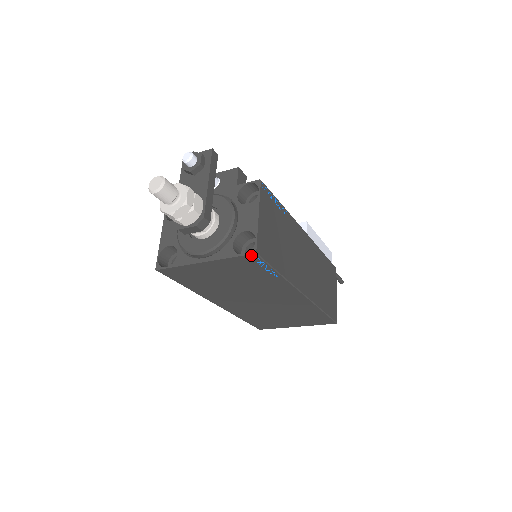
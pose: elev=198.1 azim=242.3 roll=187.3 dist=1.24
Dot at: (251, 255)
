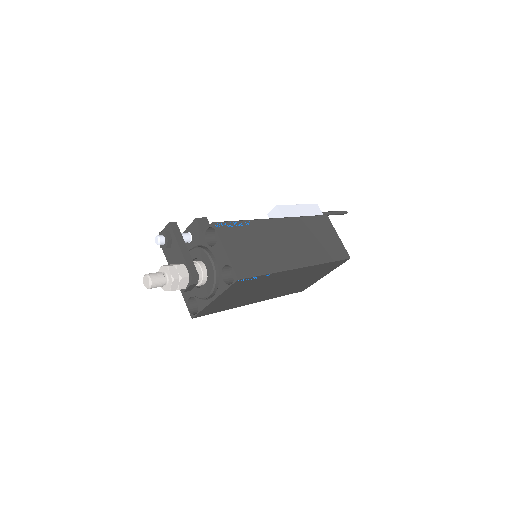
Dot at: (236, 281)
